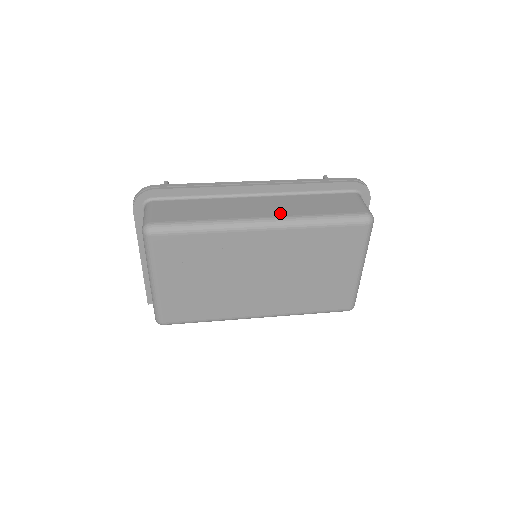
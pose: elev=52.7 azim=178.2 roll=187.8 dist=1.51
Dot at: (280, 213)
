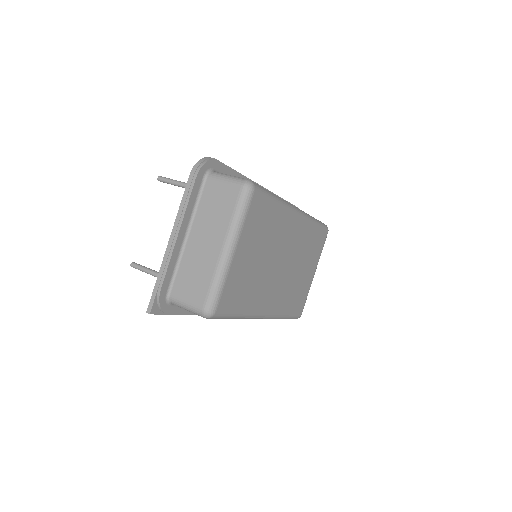
Dot at: occluded
